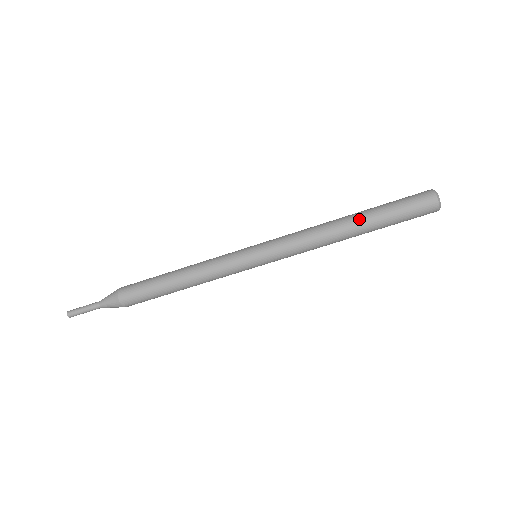
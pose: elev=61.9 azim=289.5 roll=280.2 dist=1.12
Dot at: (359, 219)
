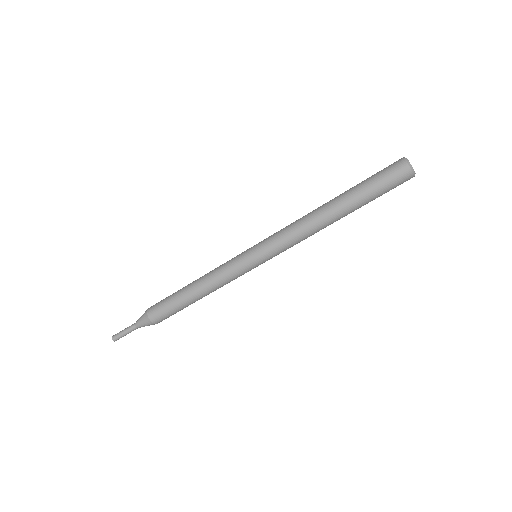
Dot at: (344, 211)
